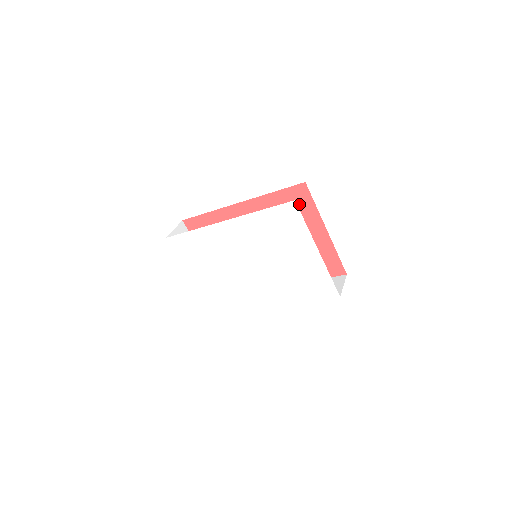
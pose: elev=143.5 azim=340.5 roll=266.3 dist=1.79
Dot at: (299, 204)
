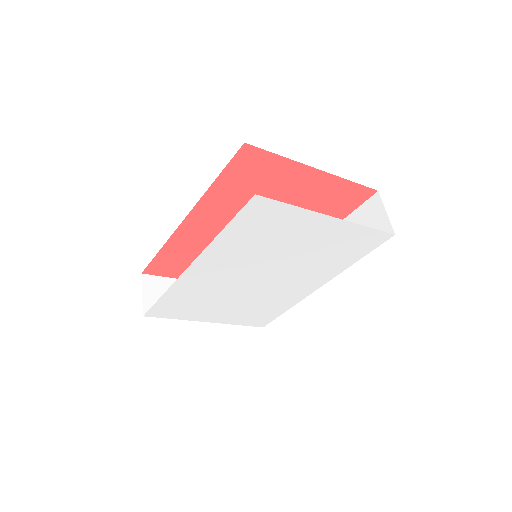
Dot at: (258, 170)
